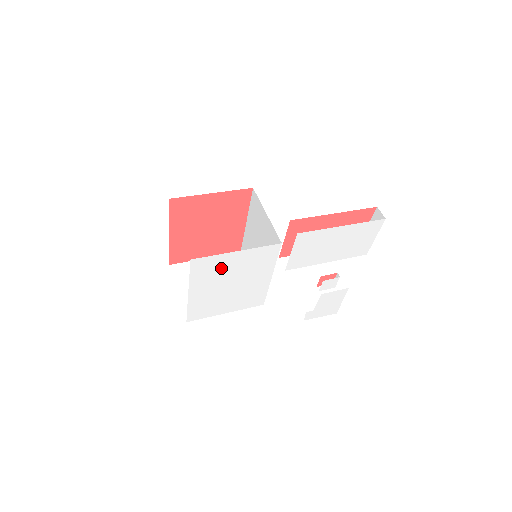
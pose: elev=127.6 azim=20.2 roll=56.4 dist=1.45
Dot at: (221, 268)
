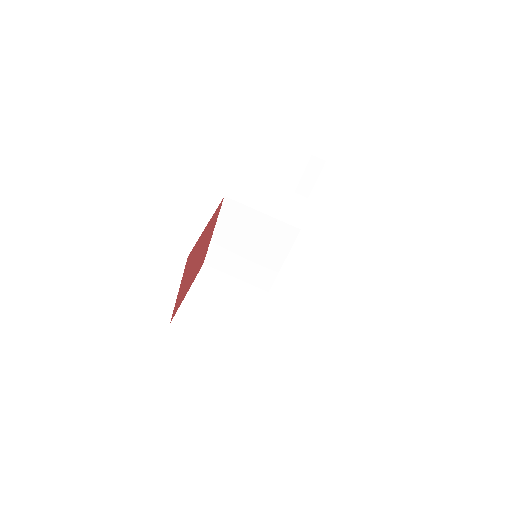
Dot at: occluded
